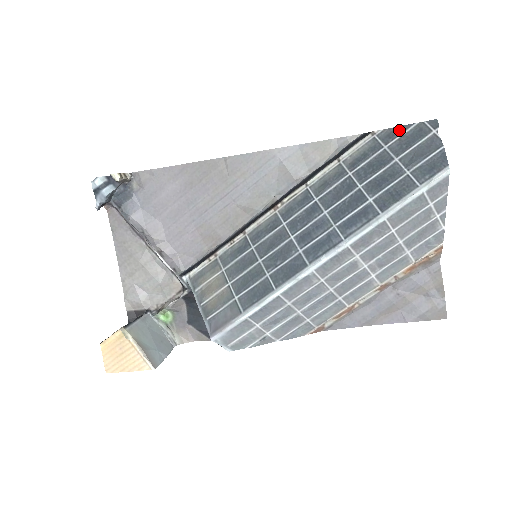
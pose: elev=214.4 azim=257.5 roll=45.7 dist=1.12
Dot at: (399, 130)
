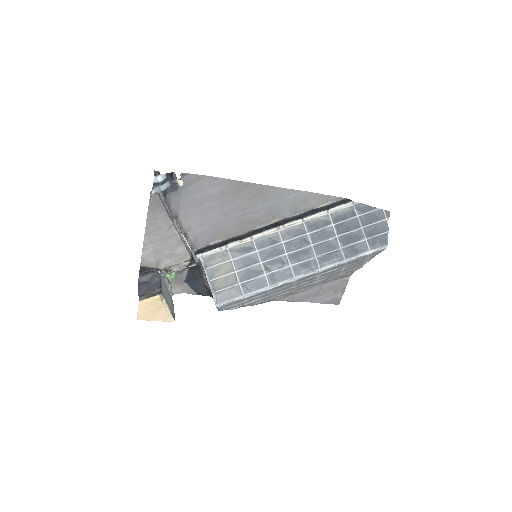
Dot at: (368, 208)
